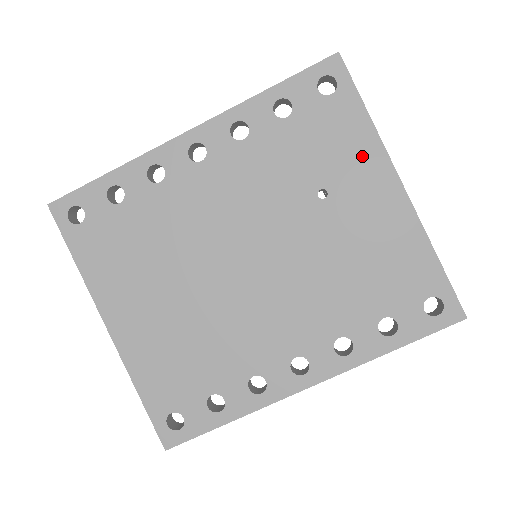
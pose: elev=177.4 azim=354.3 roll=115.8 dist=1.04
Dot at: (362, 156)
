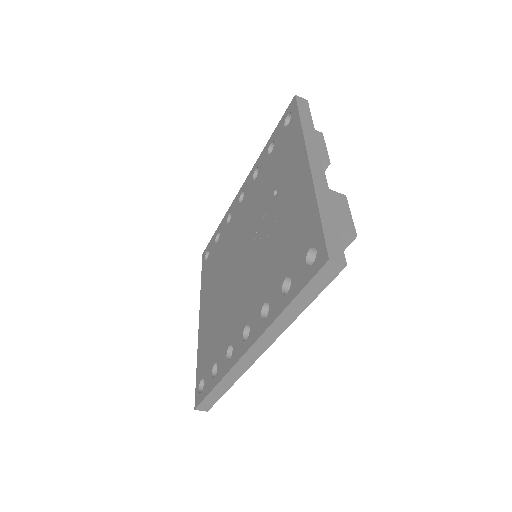
Dot at: (294, 154)
